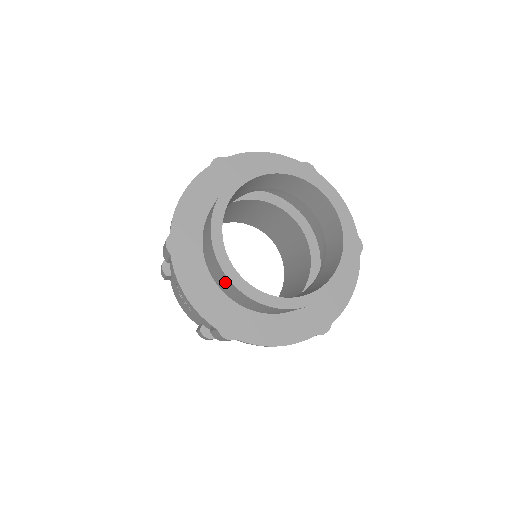
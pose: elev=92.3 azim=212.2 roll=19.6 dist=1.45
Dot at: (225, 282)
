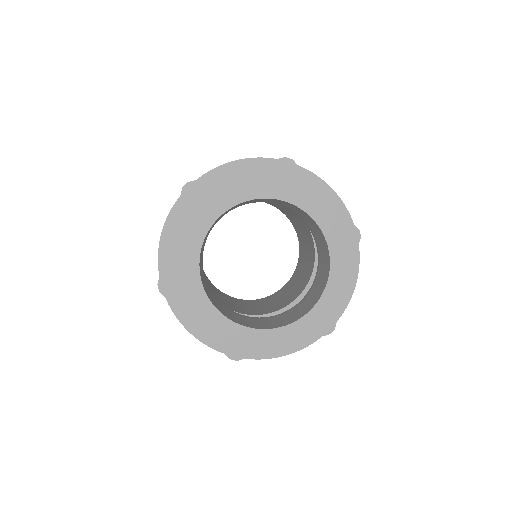
Dot at: occluded
